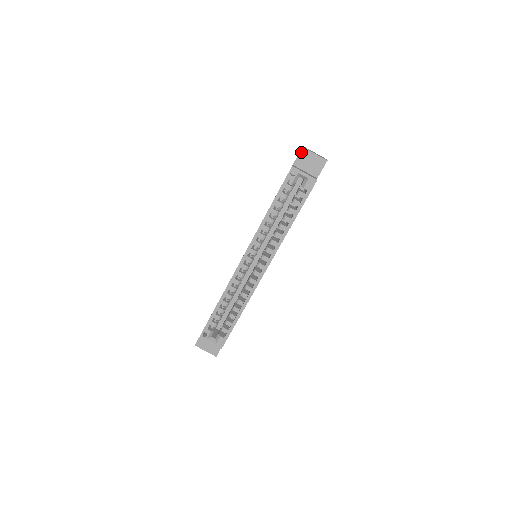
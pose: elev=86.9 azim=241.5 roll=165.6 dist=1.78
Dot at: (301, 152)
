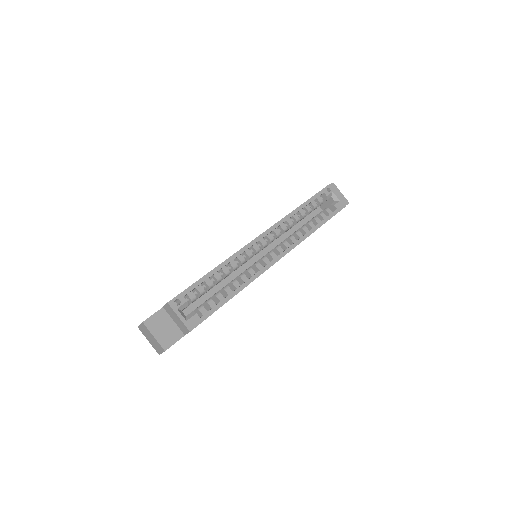
Dot at: (331, 185)
